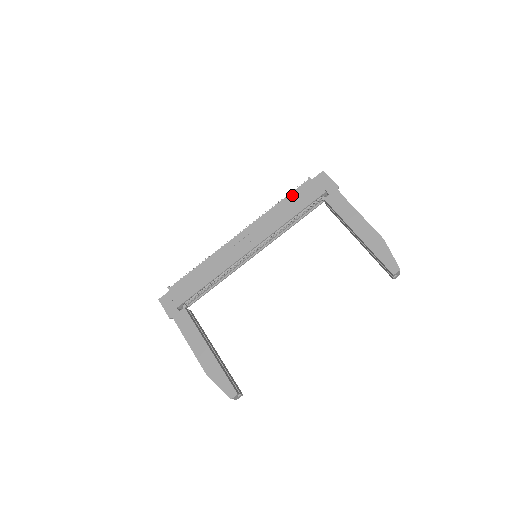
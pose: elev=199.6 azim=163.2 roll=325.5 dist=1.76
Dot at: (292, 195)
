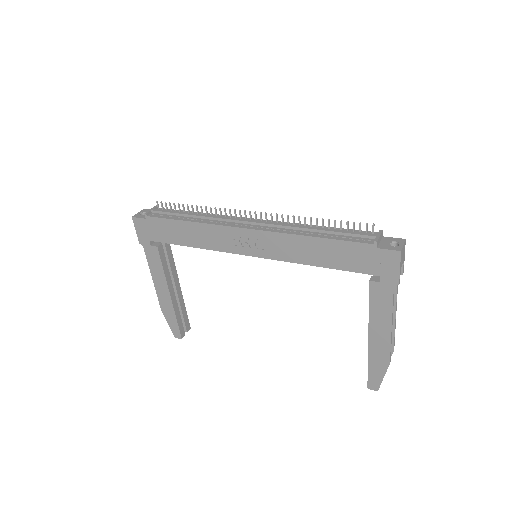
Dot at: (337, 244)
